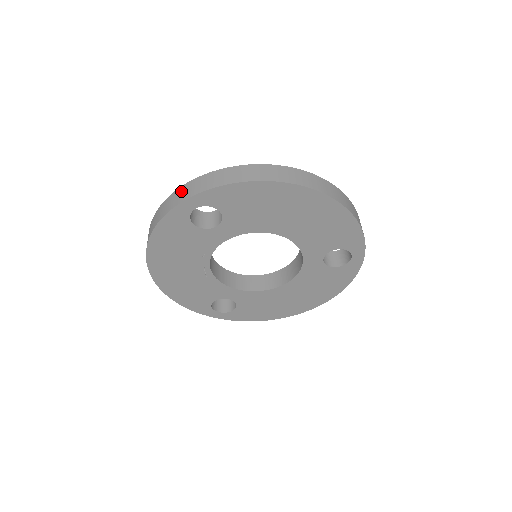
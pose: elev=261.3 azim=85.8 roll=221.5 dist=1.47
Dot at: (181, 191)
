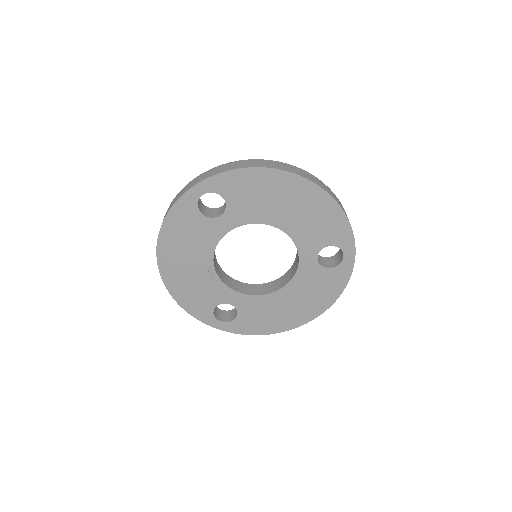
Dot at: (192, 182)
